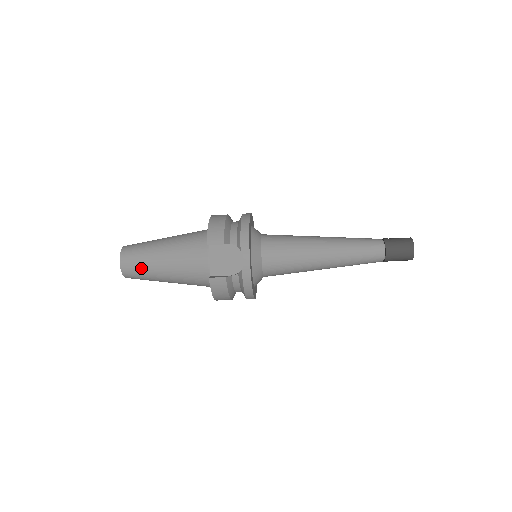
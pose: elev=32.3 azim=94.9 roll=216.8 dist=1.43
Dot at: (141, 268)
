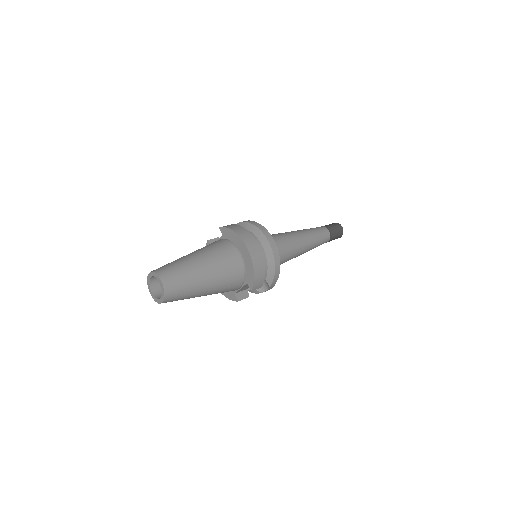
Dot at: occluded
